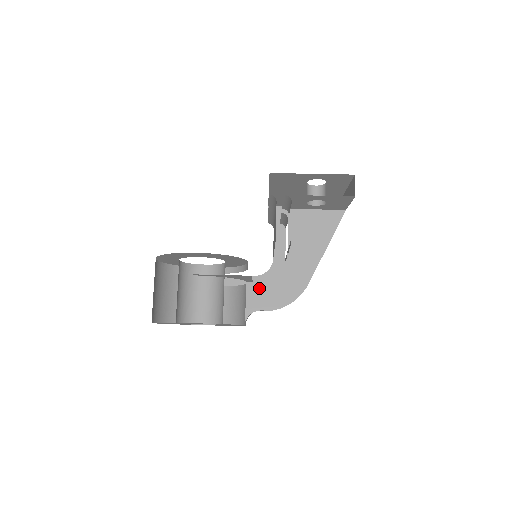
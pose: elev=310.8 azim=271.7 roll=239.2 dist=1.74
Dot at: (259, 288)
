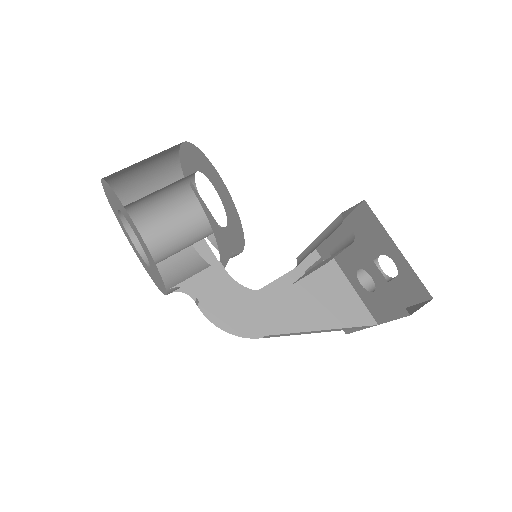
Dot at: (222, 280)
